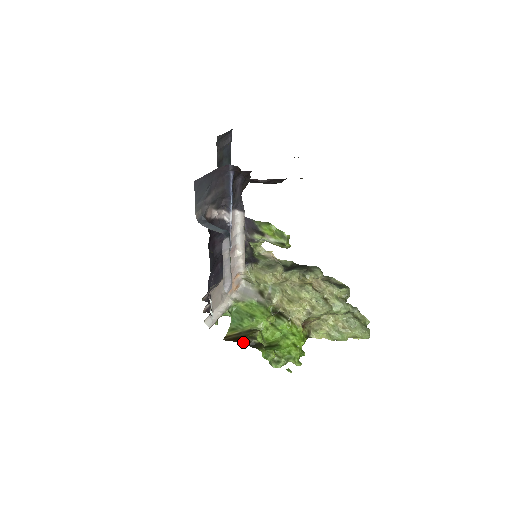
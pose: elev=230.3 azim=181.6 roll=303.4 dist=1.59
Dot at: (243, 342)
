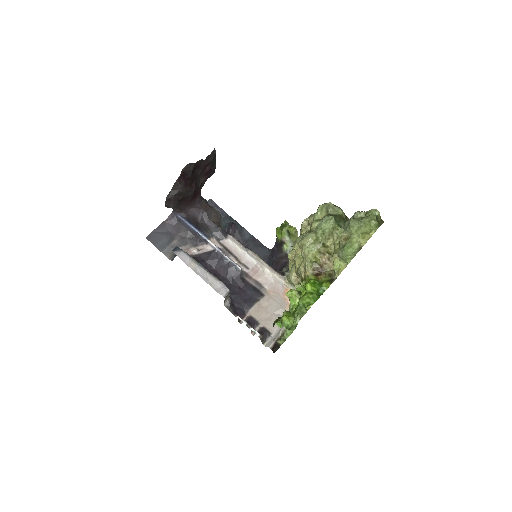
Dot at: occluded
